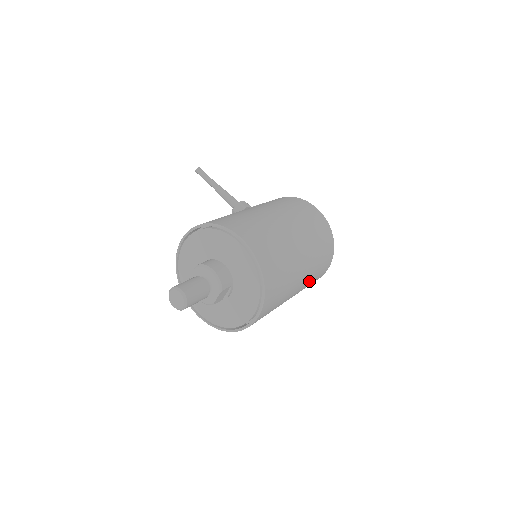
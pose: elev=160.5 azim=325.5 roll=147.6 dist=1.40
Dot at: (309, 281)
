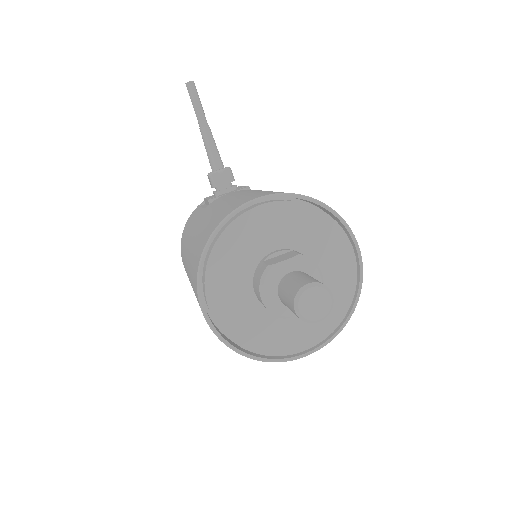
Dot at: occluded
